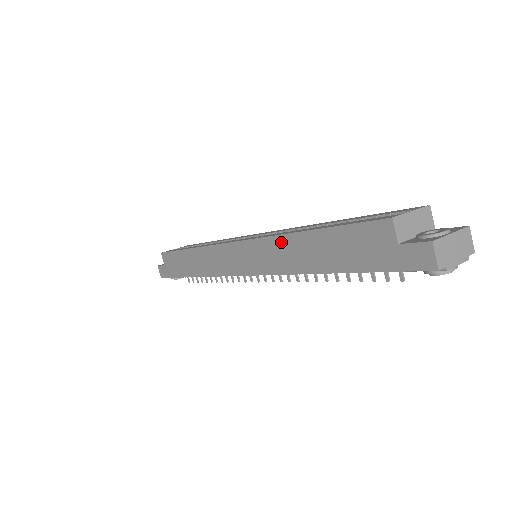
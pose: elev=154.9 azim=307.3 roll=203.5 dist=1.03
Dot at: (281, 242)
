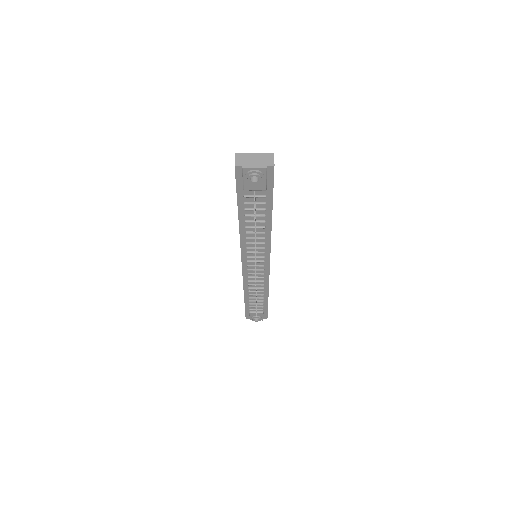
Dot at: occluded
